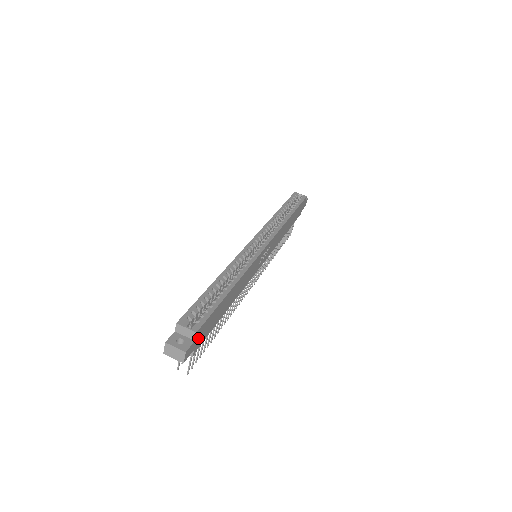
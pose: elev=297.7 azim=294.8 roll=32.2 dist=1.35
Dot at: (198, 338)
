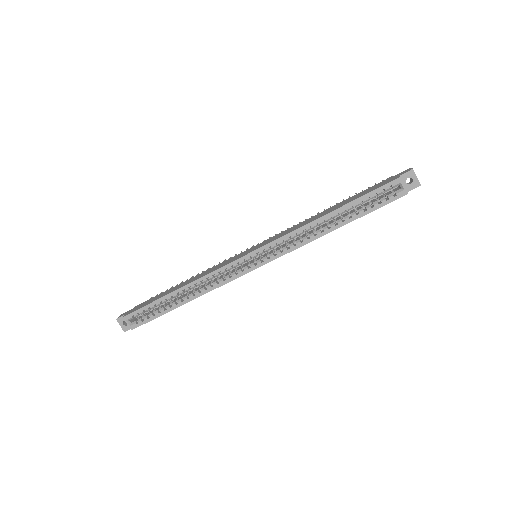
Dot at: occluded
